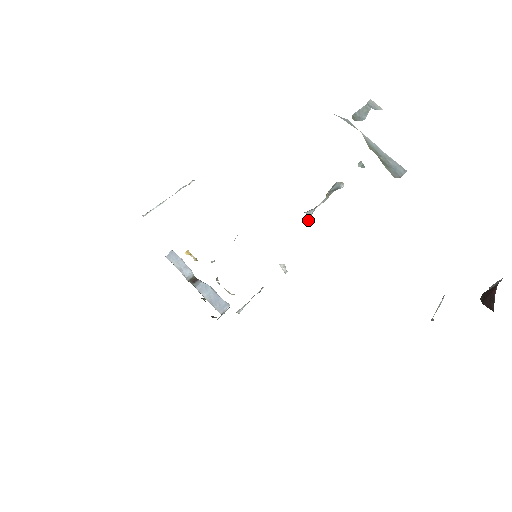
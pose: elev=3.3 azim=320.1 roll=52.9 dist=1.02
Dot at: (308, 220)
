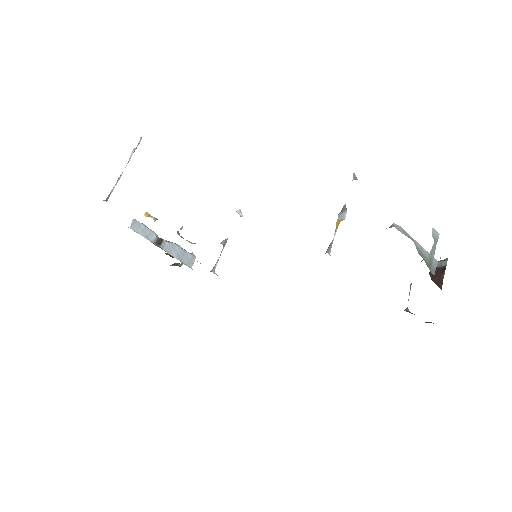
Dot at: occluded
